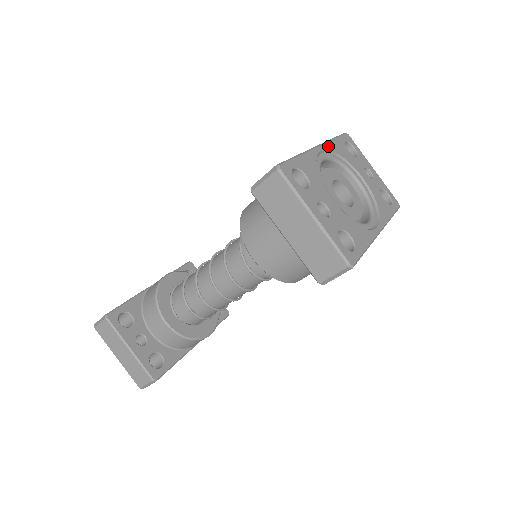
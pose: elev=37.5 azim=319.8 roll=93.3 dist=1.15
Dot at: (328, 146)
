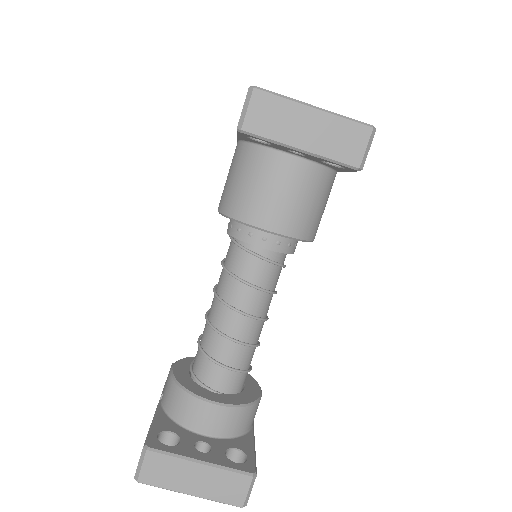
Dot at: occluded
